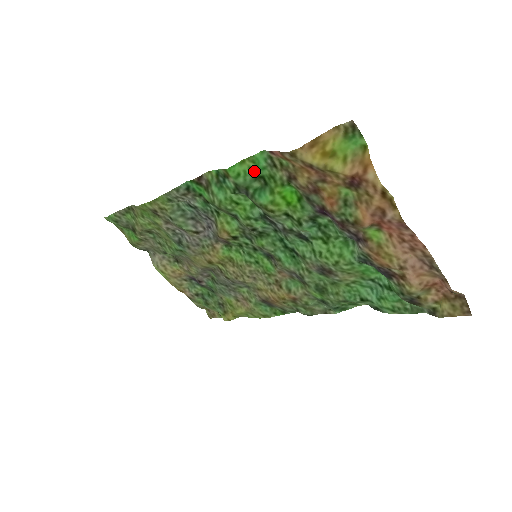
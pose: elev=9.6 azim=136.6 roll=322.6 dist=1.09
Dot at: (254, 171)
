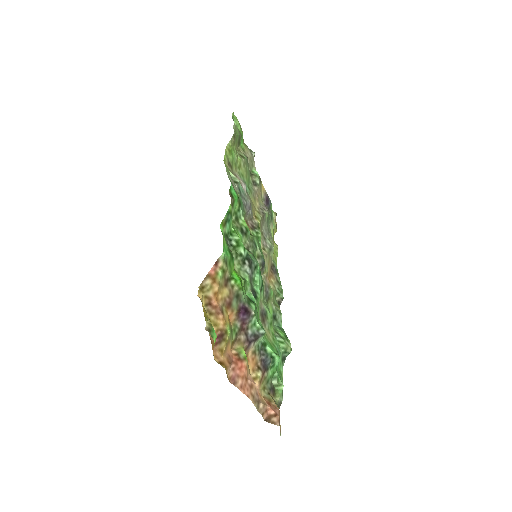
Dot at: (227, 247)
